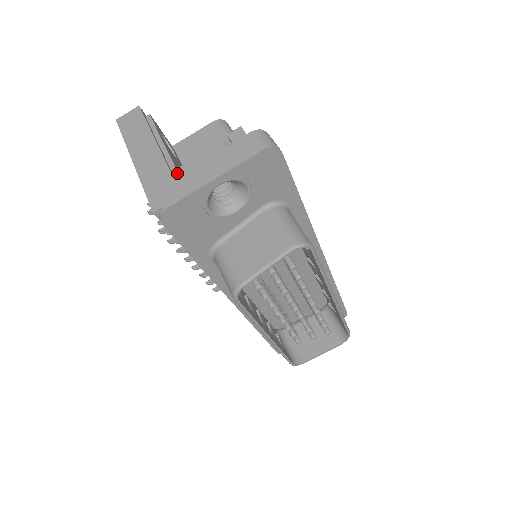
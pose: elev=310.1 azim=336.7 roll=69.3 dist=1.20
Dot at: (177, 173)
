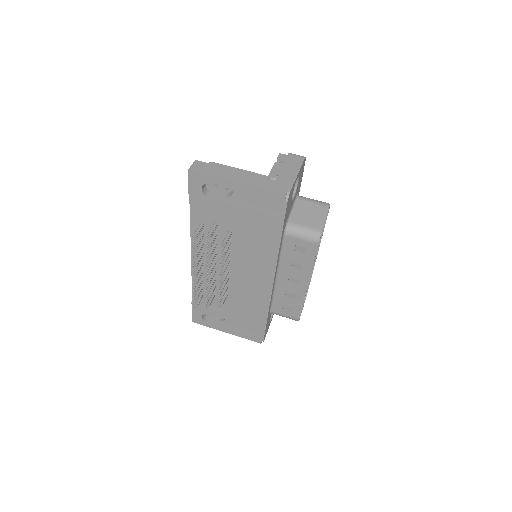
Dot at: (270, 180)
